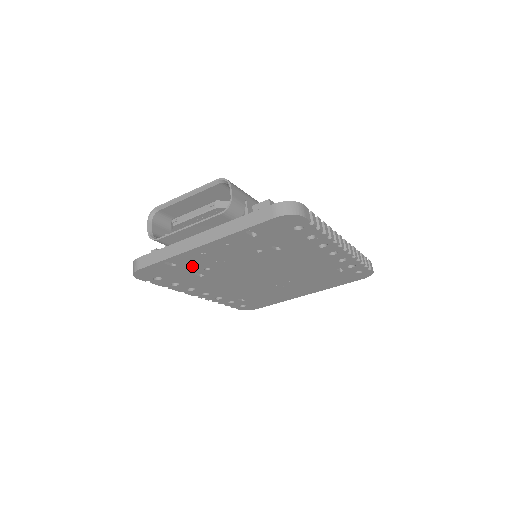
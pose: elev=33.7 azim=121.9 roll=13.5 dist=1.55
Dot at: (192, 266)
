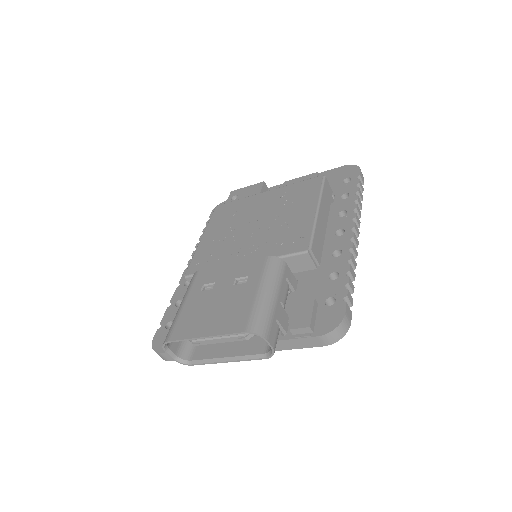
Dot at: occluded
